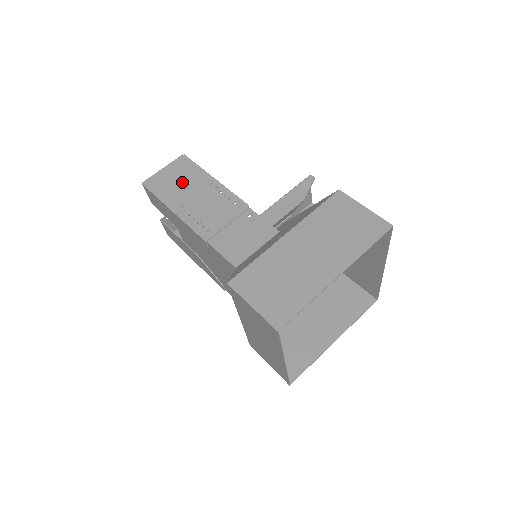
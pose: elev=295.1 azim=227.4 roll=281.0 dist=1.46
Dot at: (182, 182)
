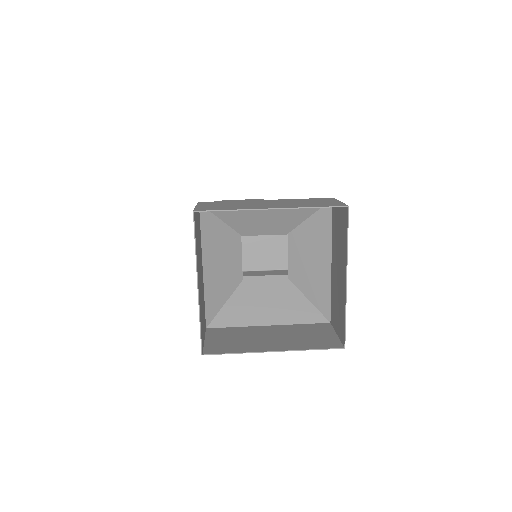
Dot at: occluded
